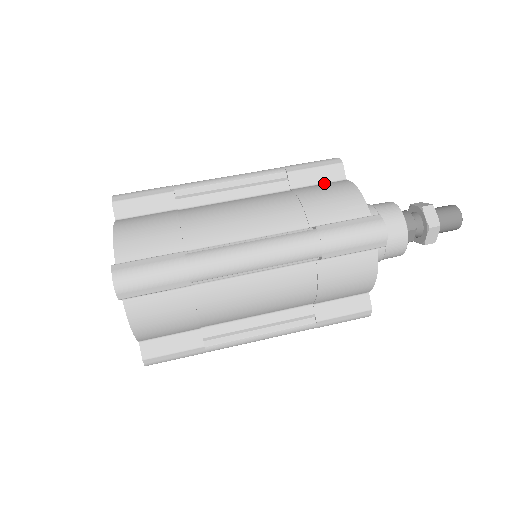
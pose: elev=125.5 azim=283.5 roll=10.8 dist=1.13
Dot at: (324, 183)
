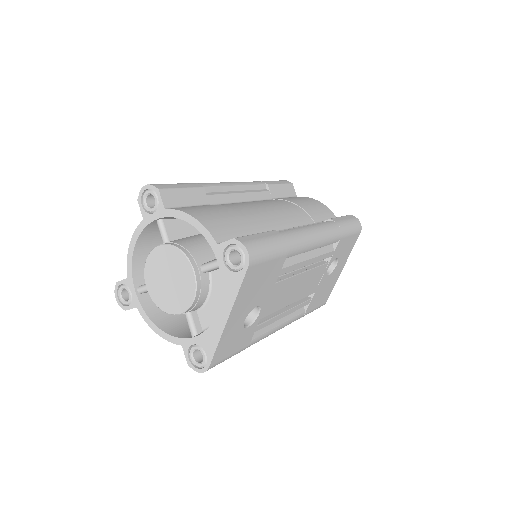
Dot at: occluded
